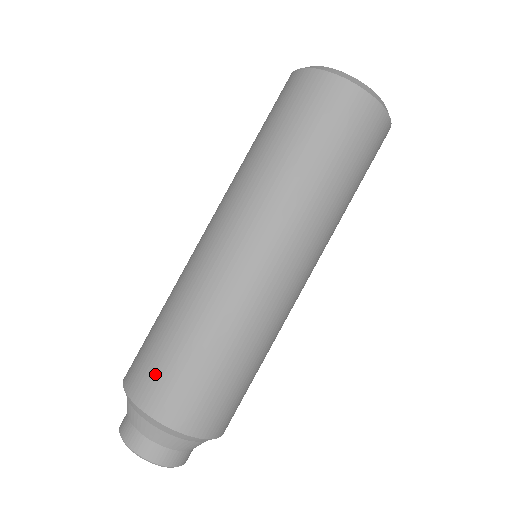
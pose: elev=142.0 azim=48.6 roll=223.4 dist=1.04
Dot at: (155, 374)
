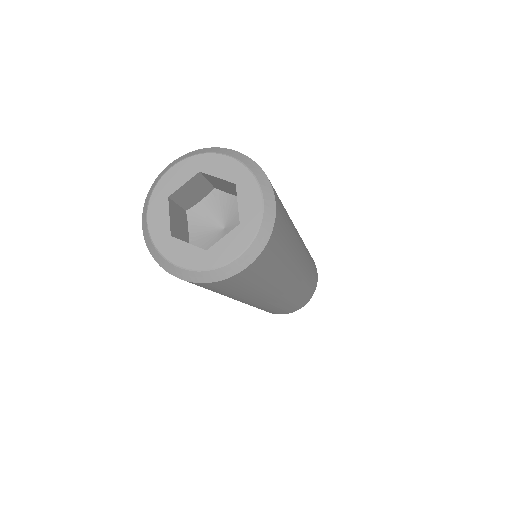
Dot at: occluded
